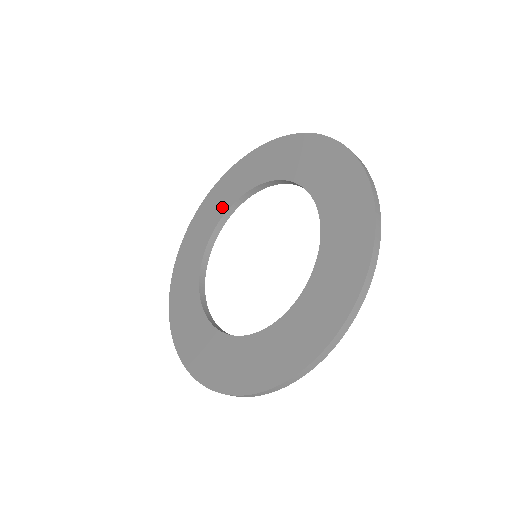
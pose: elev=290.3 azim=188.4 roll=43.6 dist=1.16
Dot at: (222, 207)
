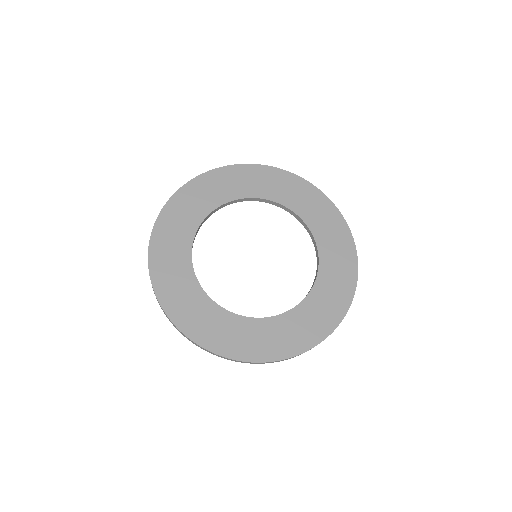
Dot at: (237, 191)
